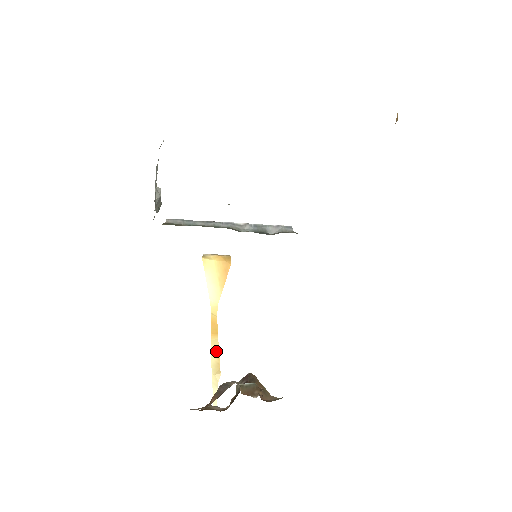
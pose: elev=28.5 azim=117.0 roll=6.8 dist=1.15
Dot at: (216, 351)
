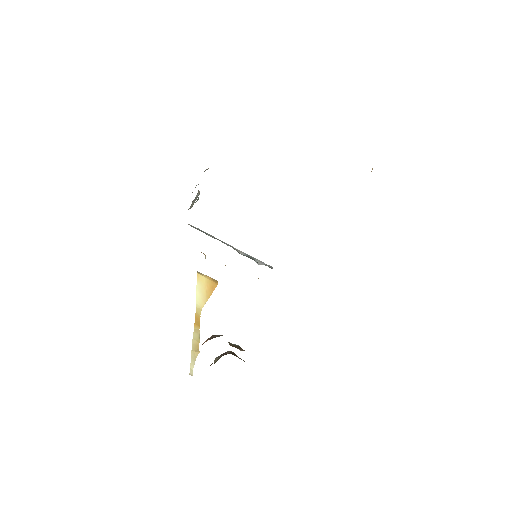
Dot at: (197, 336)
